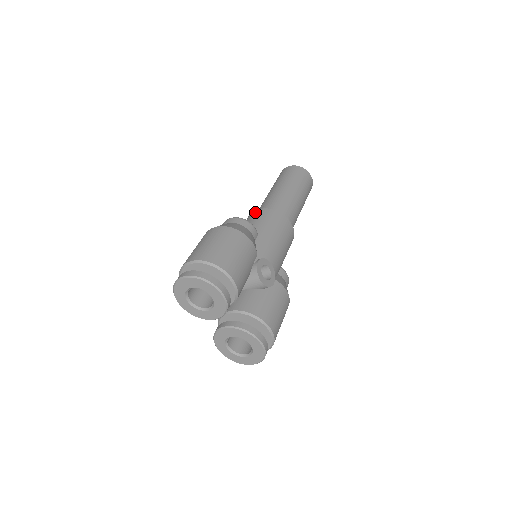
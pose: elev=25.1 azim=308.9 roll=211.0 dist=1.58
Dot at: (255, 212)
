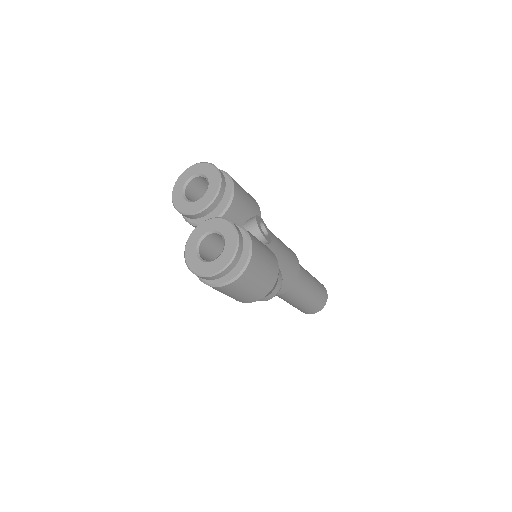
Dot at: occluded
